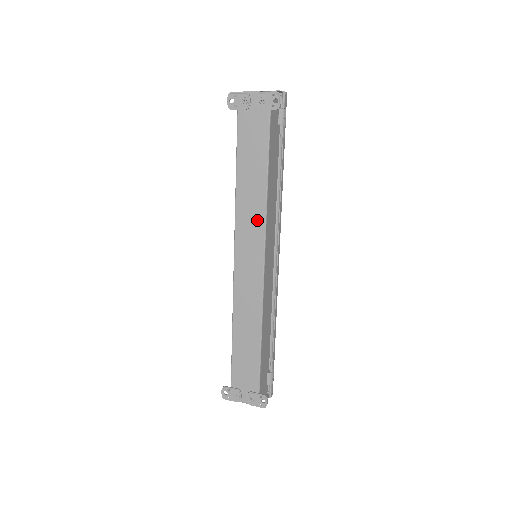
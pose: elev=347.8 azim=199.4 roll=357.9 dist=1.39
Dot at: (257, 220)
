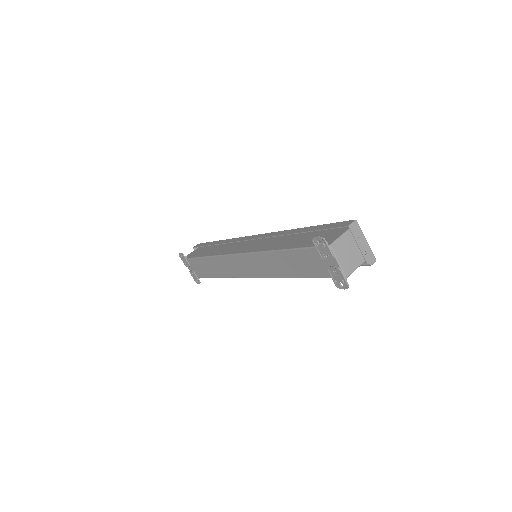
Dot at: (265, 271)
